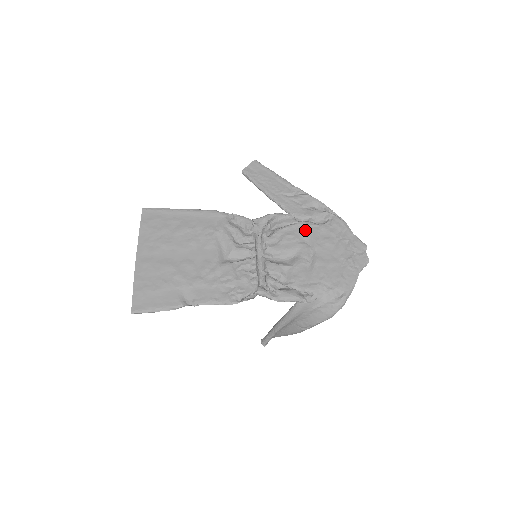
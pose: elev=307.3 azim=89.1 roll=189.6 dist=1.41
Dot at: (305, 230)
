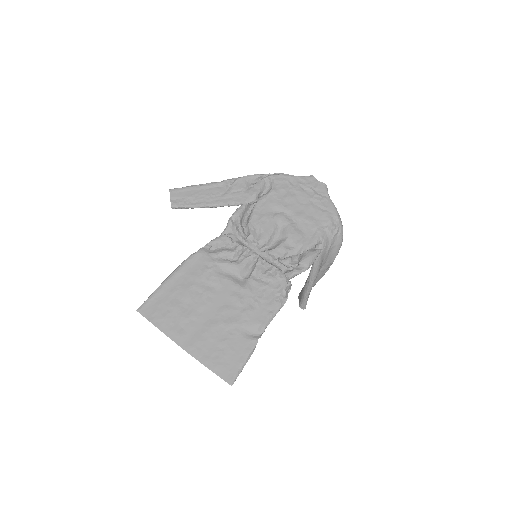
Dot at: (266, 205)
